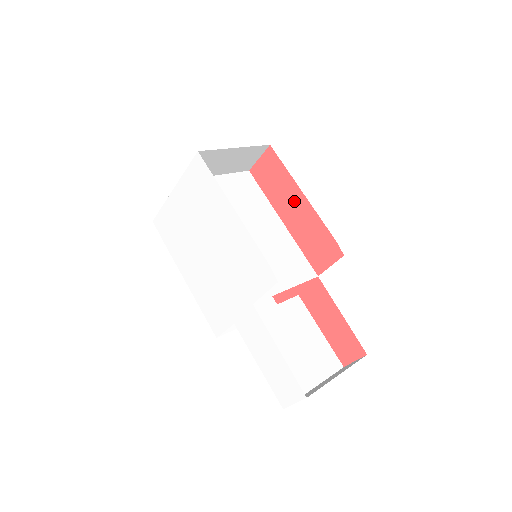
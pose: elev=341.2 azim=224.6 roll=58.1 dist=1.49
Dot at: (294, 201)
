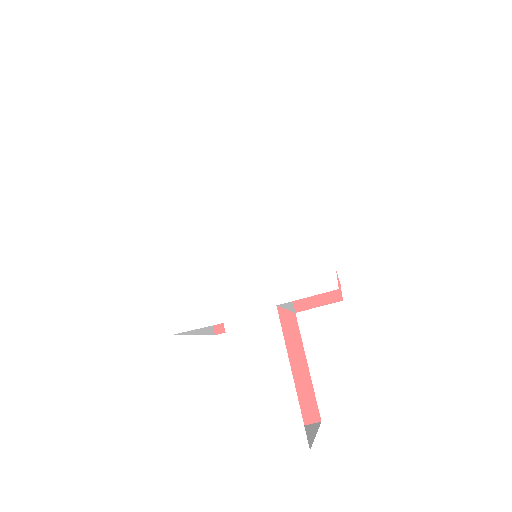
Dot at: occluded
